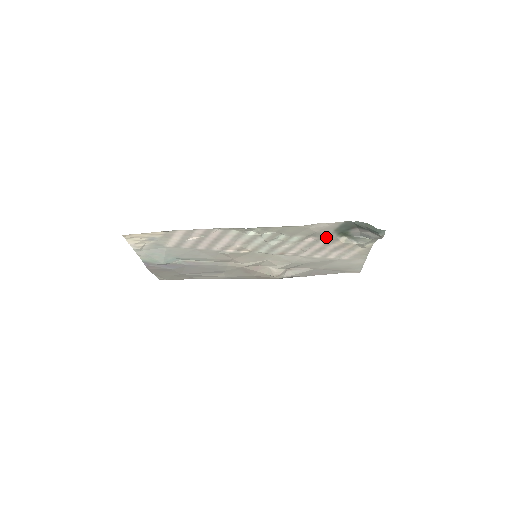
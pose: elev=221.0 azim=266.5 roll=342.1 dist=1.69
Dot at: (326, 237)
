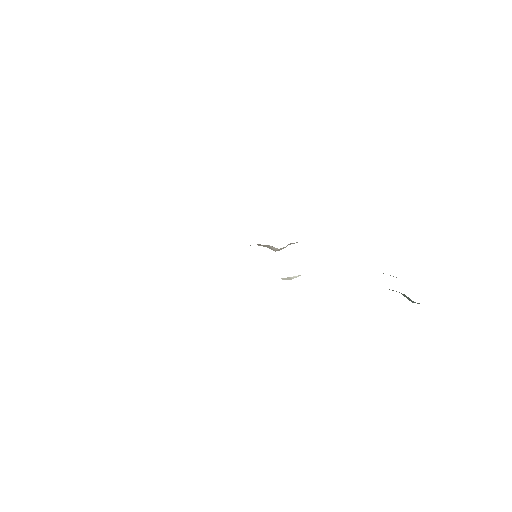
Dot at: occluded
